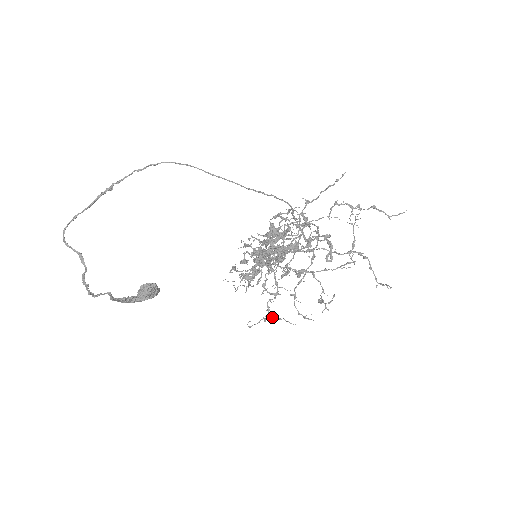
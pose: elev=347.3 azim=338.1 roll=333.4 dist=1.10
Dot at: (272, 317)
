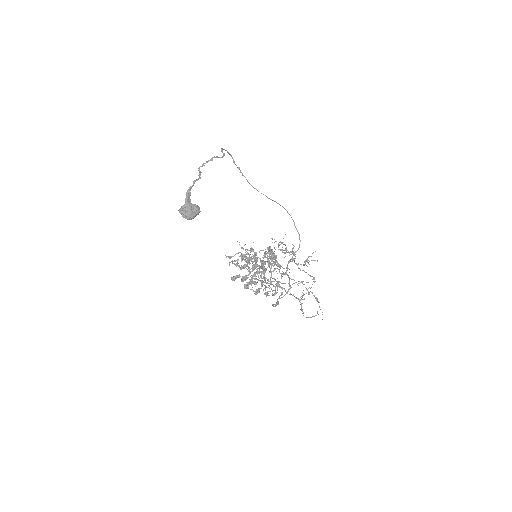
Dot at: (253, 268)
